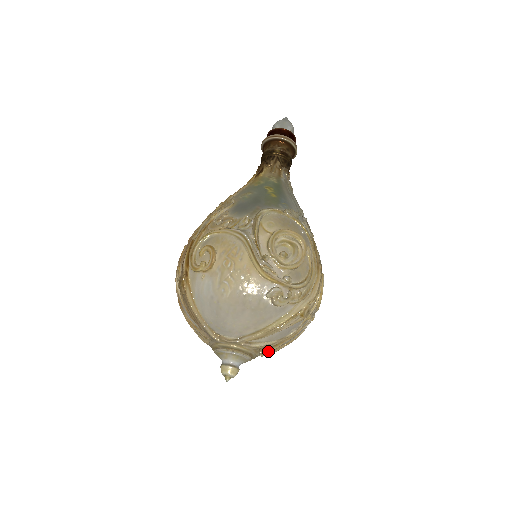
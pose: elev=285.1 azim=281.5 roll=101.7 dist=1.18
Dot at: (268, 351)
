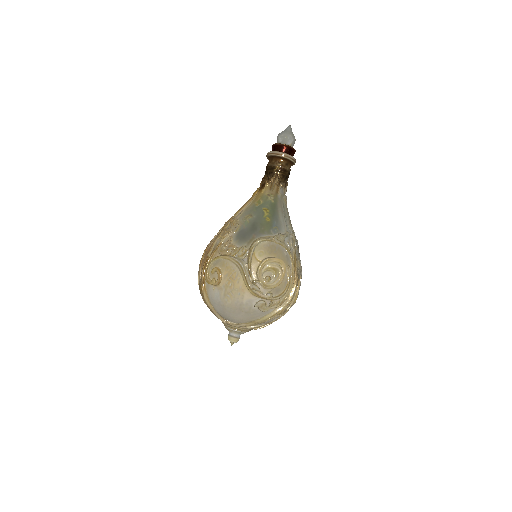
Dot at: occluded
